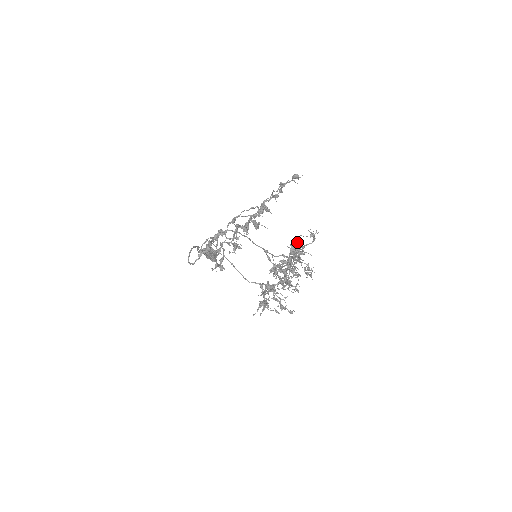
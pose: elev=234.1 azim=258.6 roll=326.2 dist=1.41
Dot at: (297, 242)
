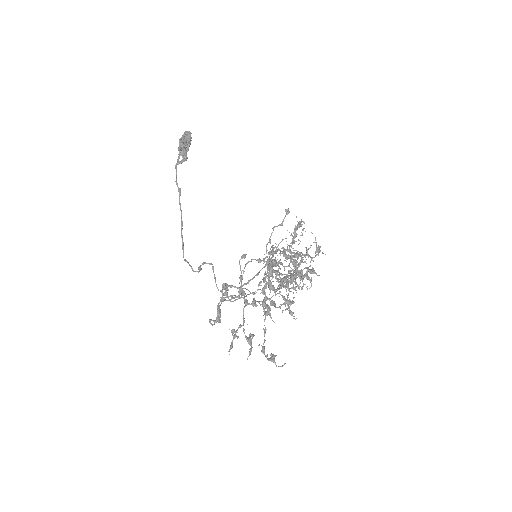
Dot at: occluded
